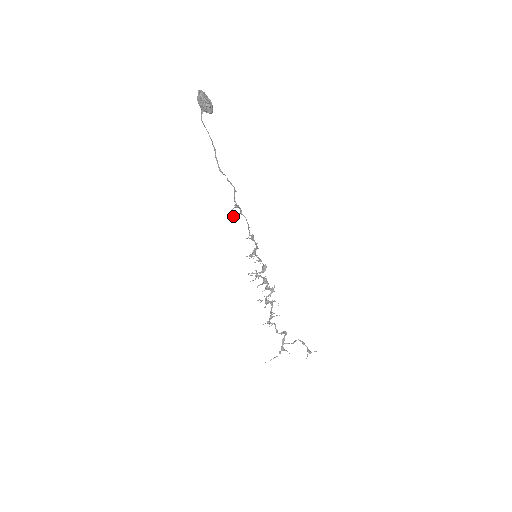
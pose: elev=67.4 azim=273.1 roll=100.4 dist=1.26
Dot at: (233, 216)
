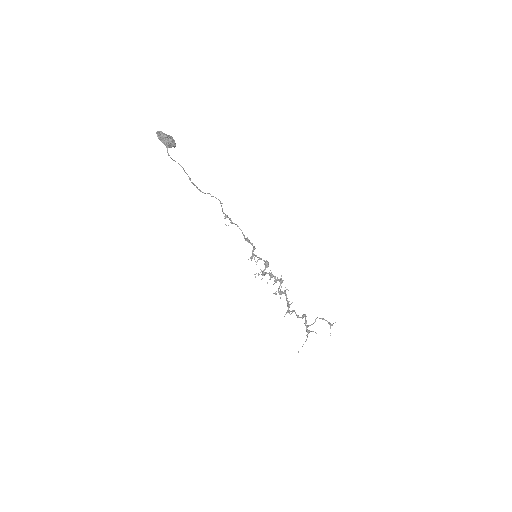
Dot at: (228, 225)
